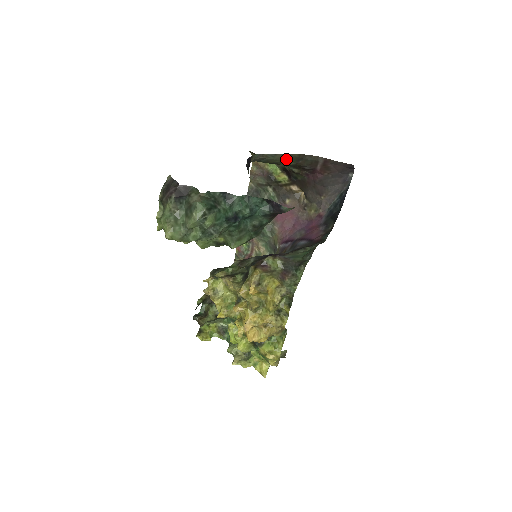
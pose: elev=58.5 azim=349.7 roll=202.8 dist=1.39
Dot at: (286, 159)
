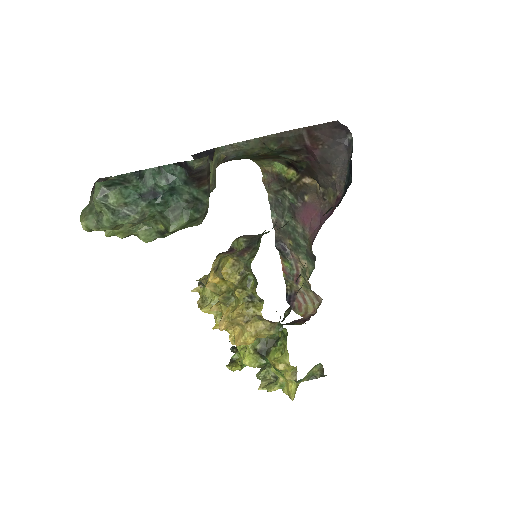
Dot at: (264, 144)
